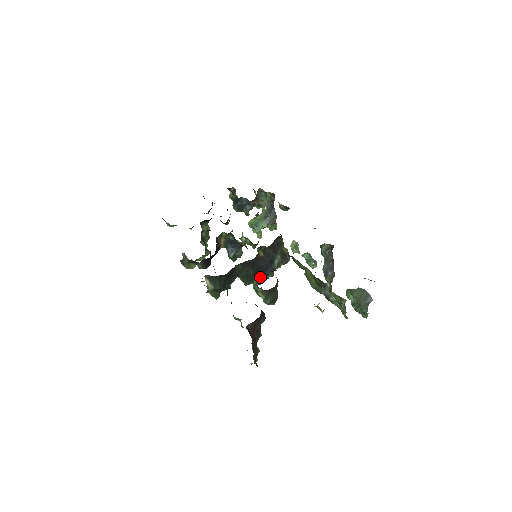
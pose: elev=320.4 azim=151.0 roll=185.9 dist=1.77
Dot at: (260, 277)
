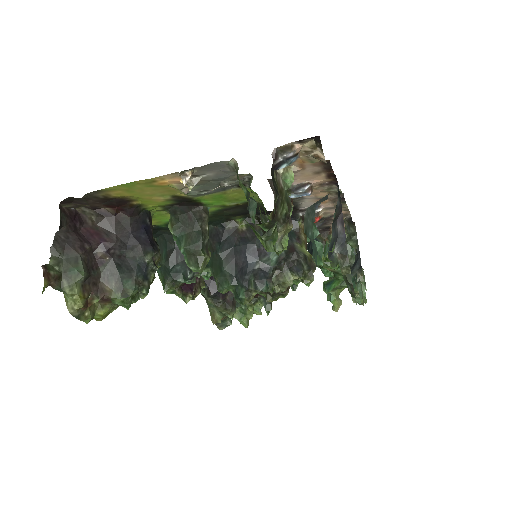
Dot at: (239, 275)
